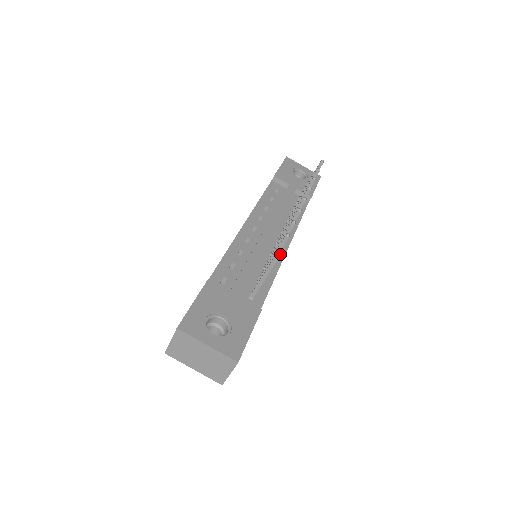
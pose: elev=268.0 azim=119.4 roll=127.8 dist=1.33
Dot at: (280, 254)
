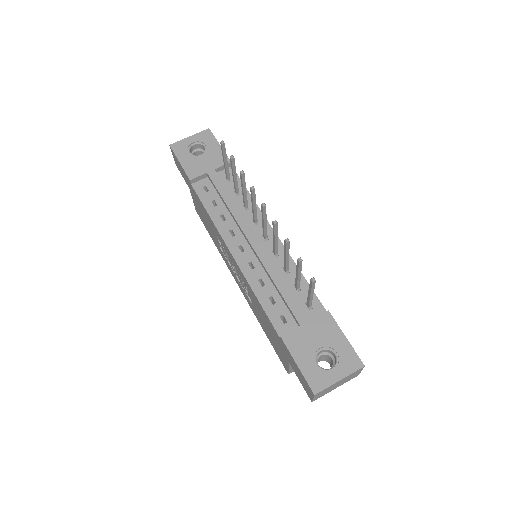
Dot at: (315, 282)
